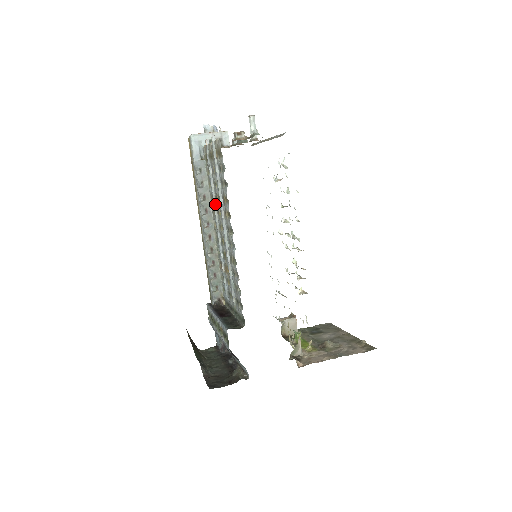
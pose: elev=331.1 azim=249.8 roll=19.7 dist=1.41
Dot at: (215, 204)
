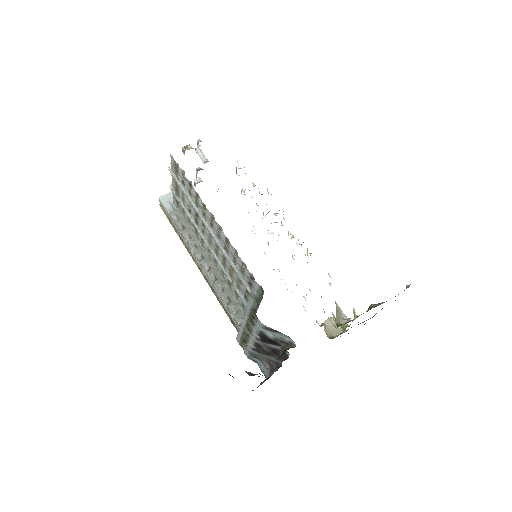
Dot at: (198, 229)
